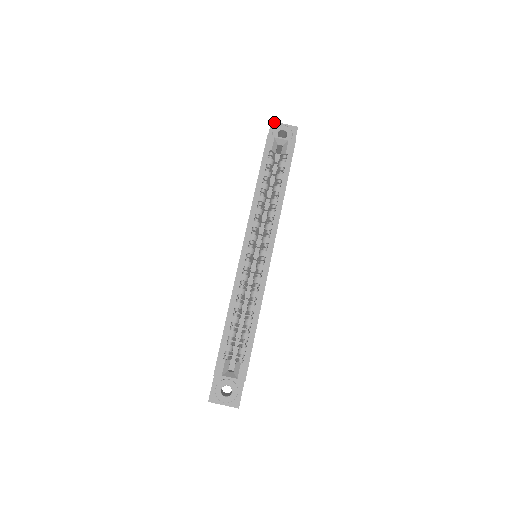
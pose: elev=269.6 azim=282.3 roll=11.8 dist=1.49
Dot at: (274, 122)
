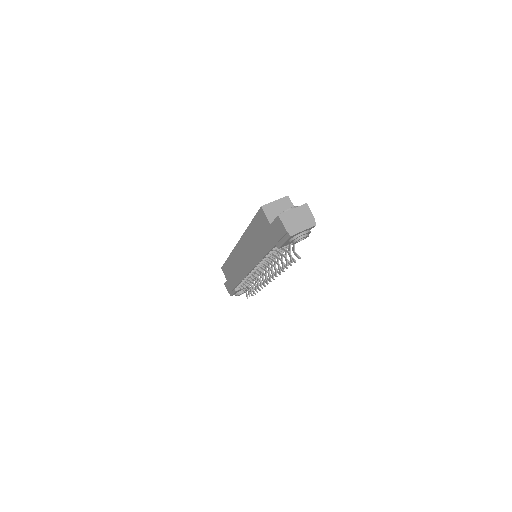
Dot at: occluded
